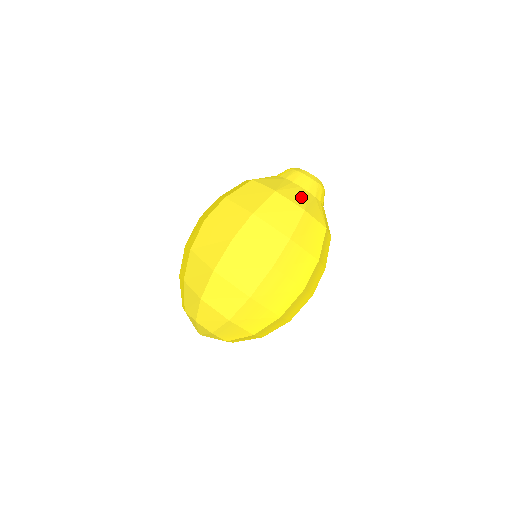
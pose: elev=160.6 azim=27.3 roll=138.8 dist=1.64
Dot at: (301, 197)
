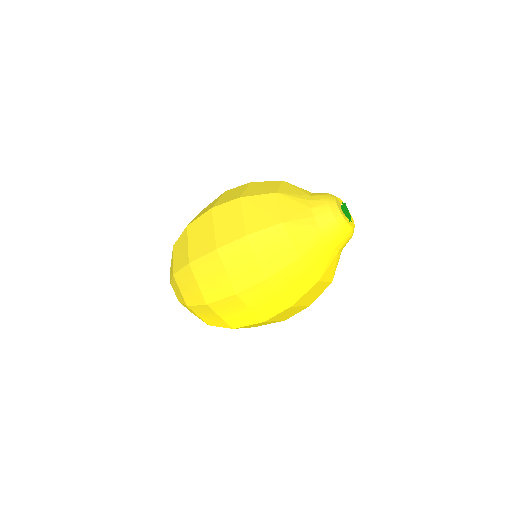
Dot at: (297, 213)
